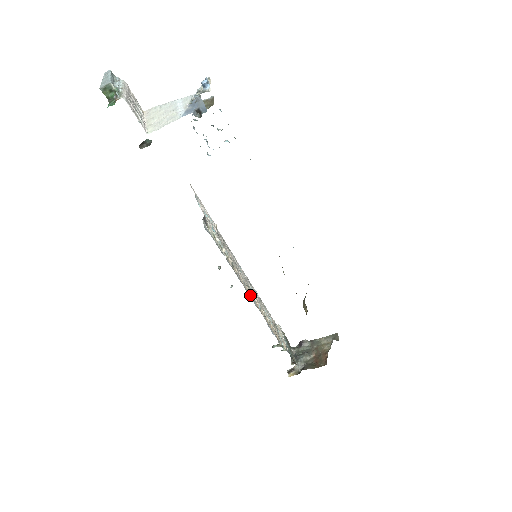
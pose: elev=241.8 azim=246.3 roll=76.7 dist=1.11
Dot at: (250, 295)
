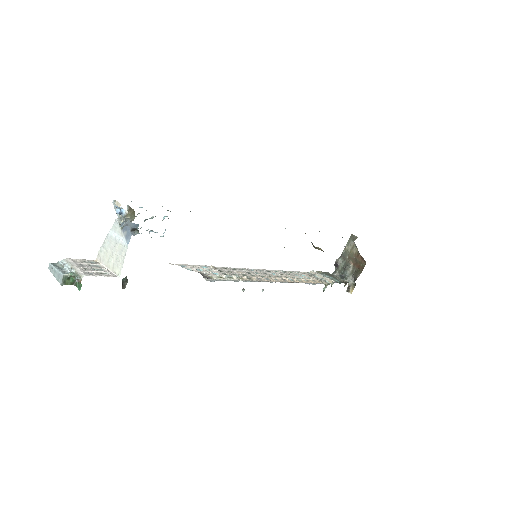
Dot at: (278, 281)
